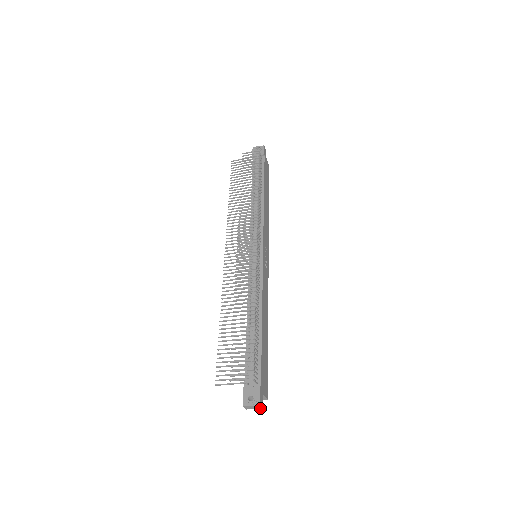
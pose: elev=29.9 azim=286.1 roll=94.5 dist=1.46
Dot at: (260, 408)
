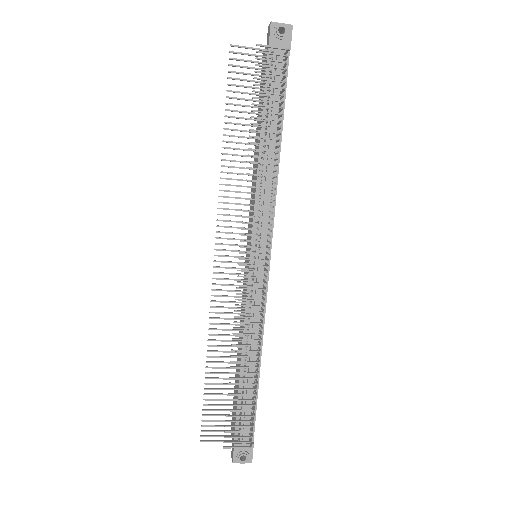
Dot at: occluded
